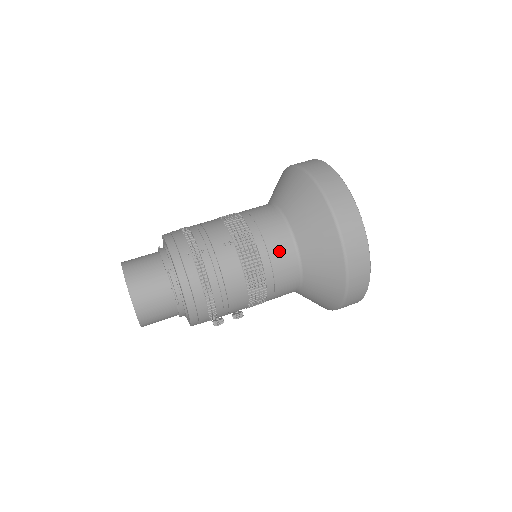
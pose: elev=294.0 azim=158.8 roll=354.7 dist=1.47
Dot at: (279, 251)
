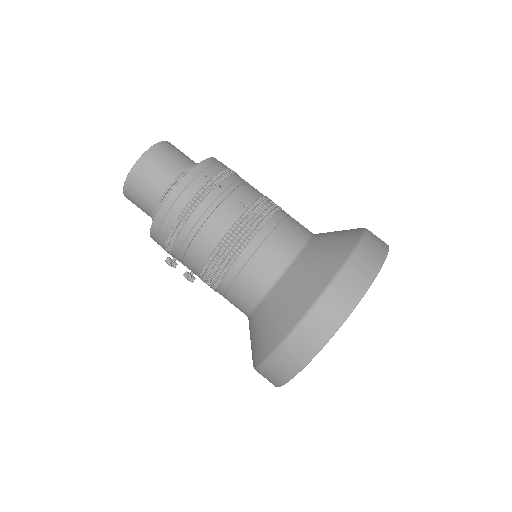
Dot at: (270, 255)
